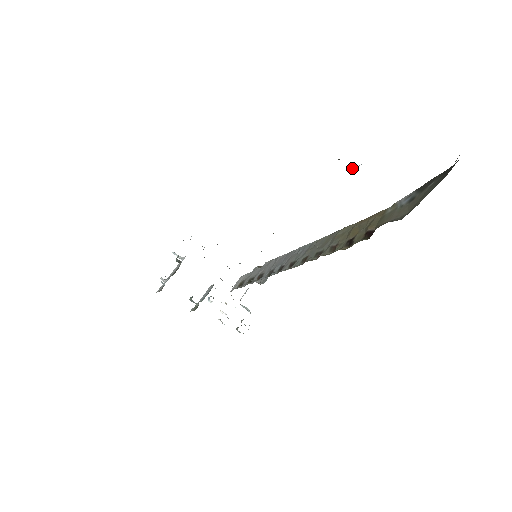
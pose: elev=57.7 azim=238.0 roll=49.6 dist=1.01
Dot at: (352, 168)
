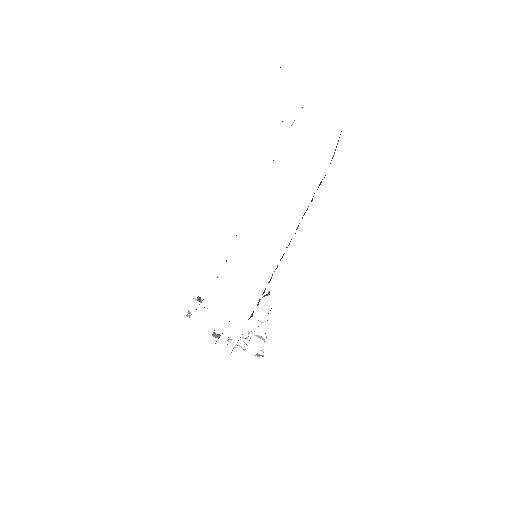
Dot at: (292, 124)
